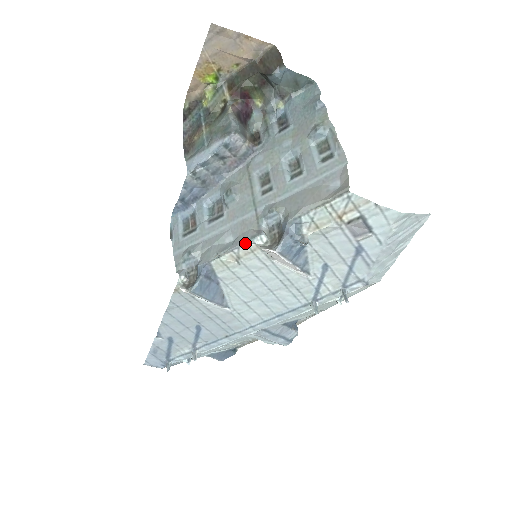
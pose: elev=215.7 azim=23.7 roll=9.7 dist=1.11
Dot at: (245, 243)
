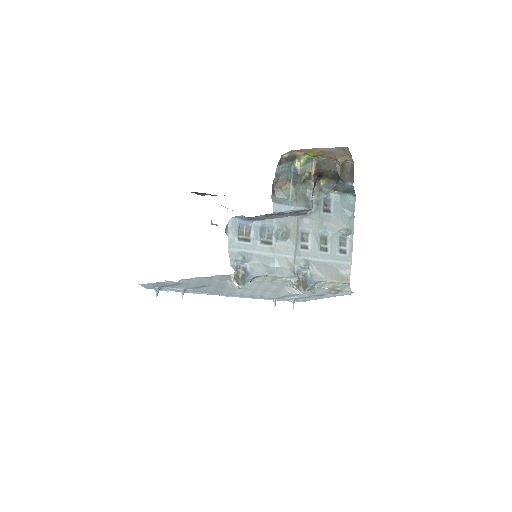
Dot at: (286, 278)
